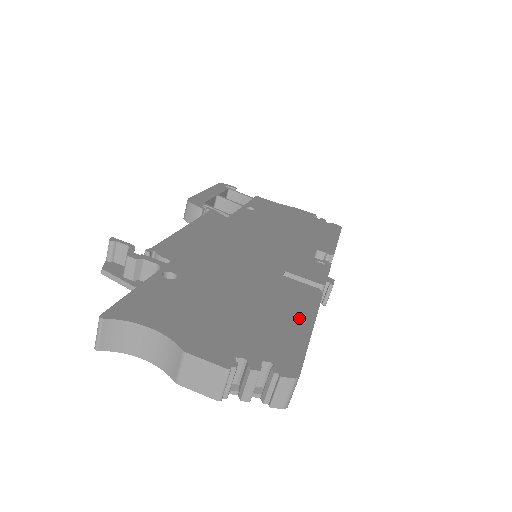
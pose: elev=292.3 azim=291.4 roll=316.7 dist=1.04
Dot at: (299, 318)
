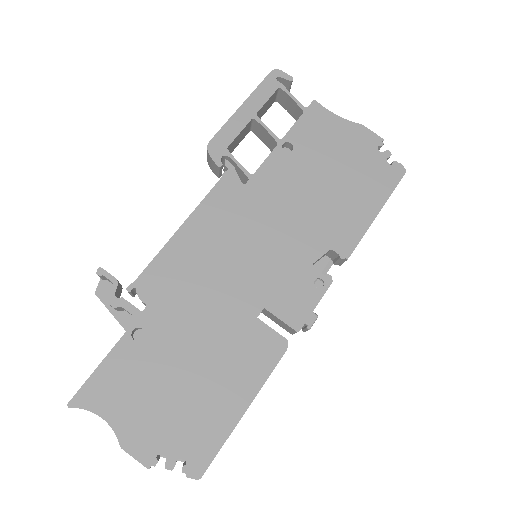
Dot at: (239, 396)
